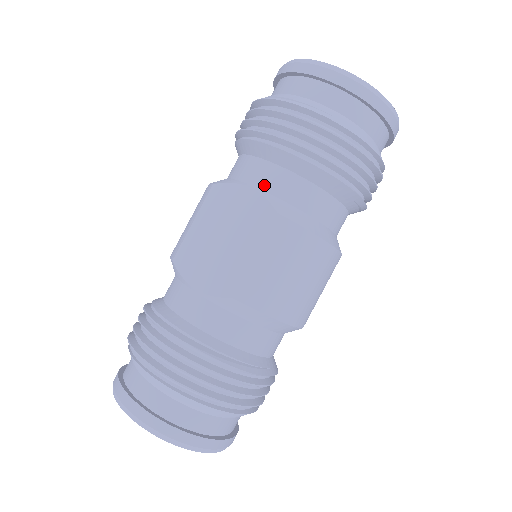
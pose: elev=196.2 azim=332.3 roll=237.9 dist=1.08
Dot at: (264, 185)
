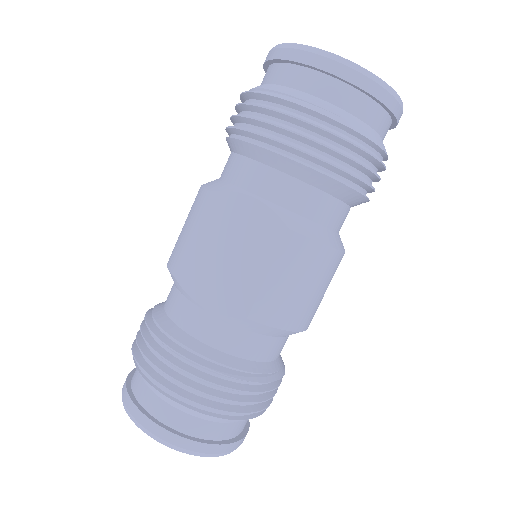
Dot at: (270, 195)
